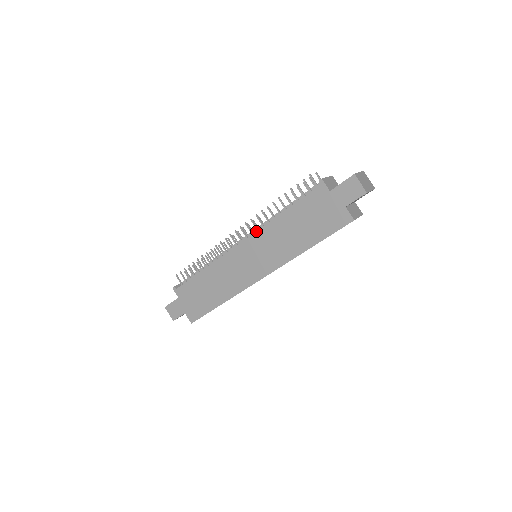
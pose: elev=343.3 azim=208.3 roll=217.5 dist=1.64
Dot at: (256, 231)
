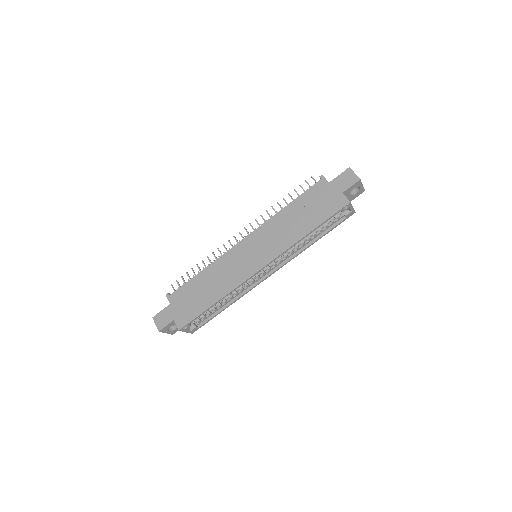
Dot at: occluded
